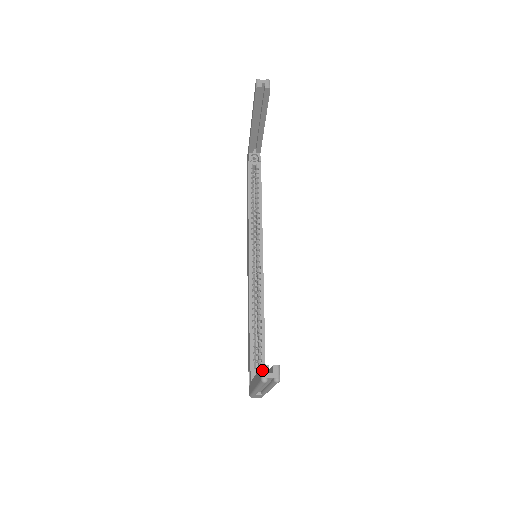
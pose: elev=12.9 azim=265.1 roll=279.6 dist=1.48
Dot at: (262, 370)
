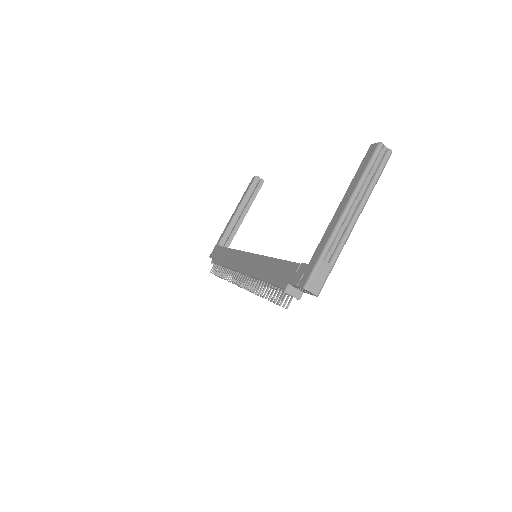
Dot at: (375, 143)
